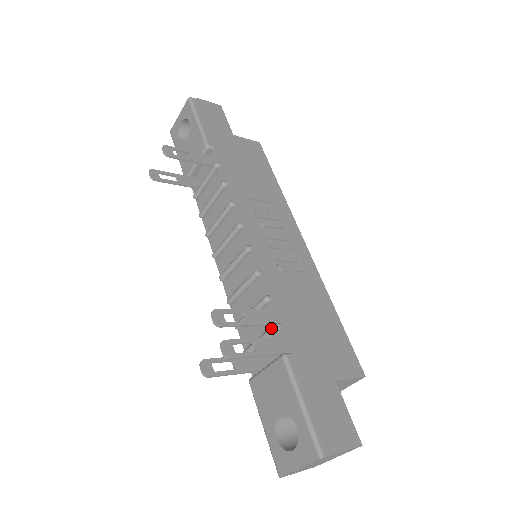
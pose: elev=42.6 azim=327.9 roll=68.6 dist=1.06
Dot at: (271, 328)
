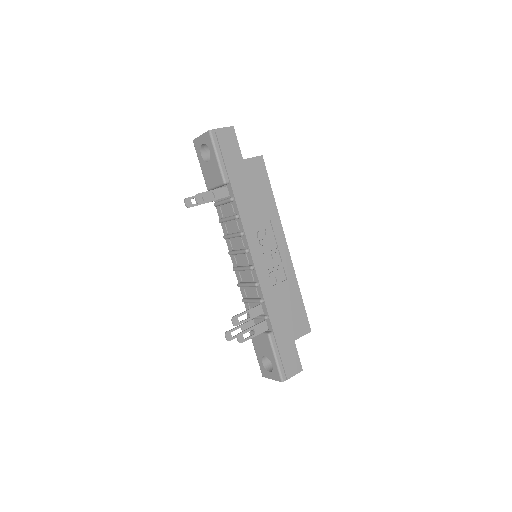
Dot at: (263, 318)
